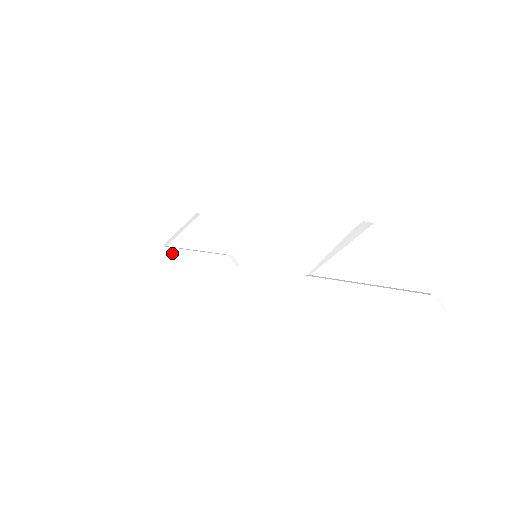
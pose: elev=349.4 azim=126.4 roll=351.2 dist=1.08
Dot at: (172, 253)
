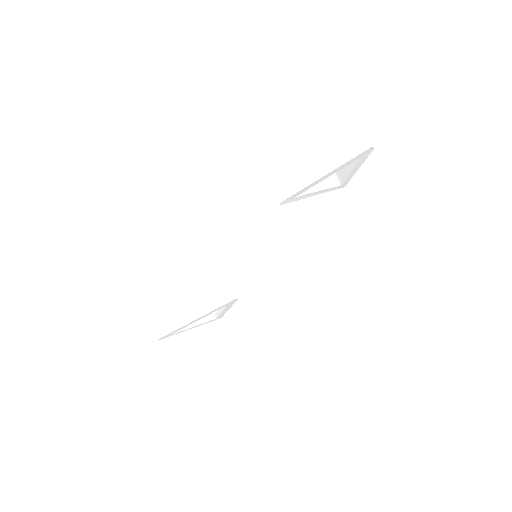
Dot at: (175, 324)
